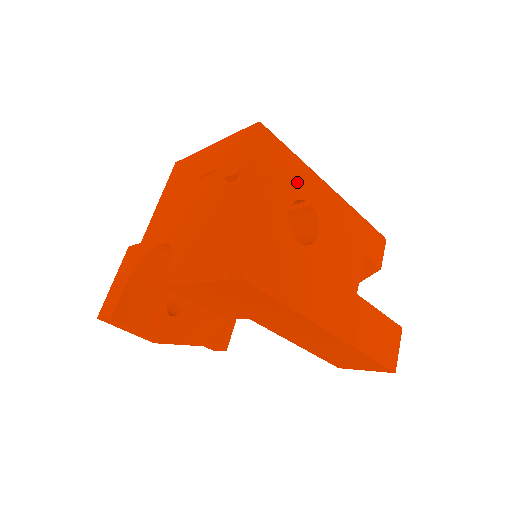
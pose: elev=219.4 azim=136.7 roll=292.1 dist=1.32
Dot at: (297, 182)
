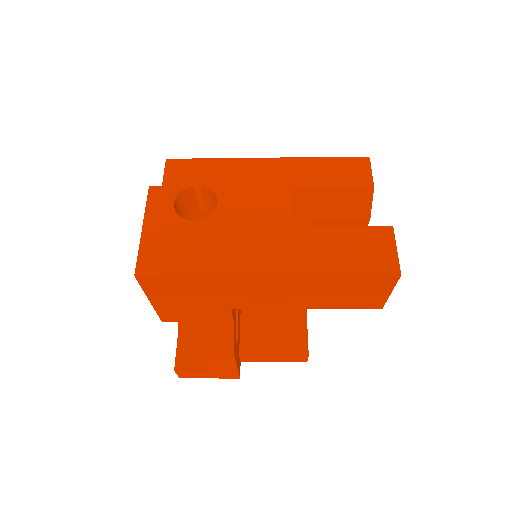
Dot at: (218, 177)
